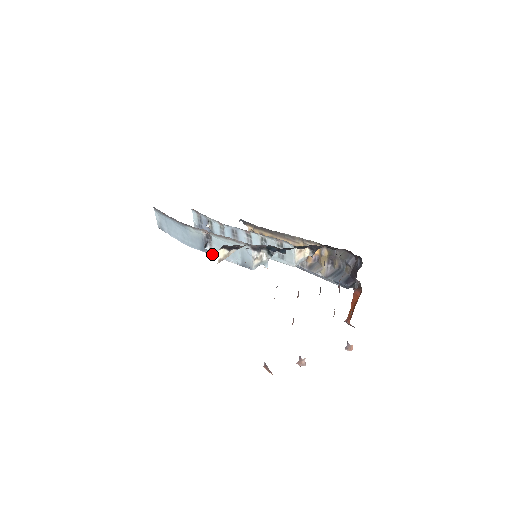
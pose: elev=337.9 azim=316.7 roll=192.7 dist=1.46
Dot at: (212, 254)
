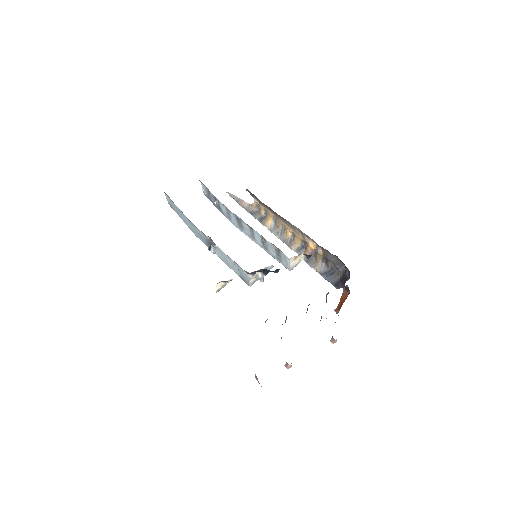
Dot at: occluded
